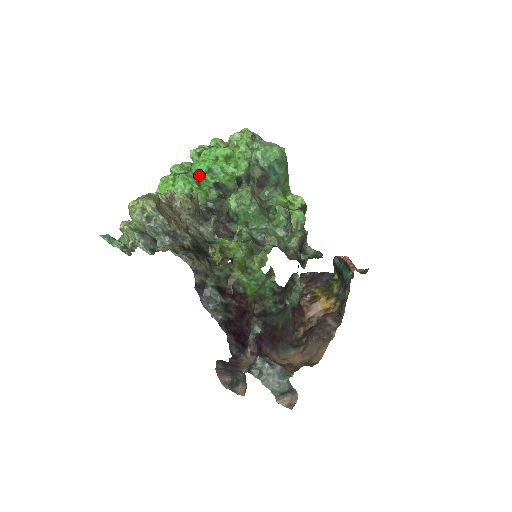
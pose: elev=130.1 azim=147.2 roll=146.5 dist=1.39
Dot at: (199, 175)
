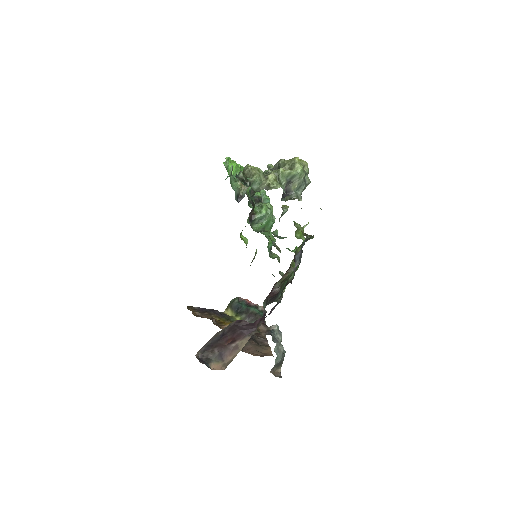
Dot at: occluded
